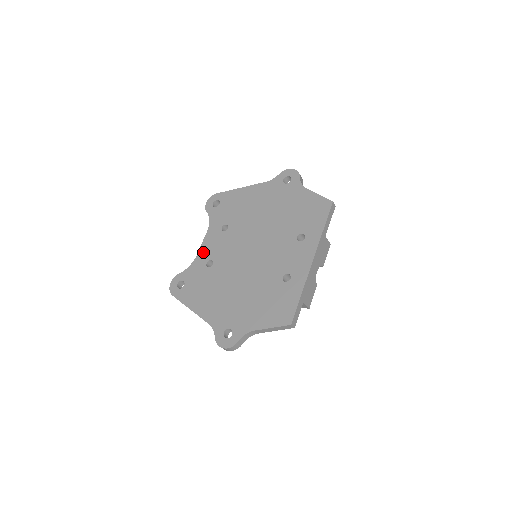
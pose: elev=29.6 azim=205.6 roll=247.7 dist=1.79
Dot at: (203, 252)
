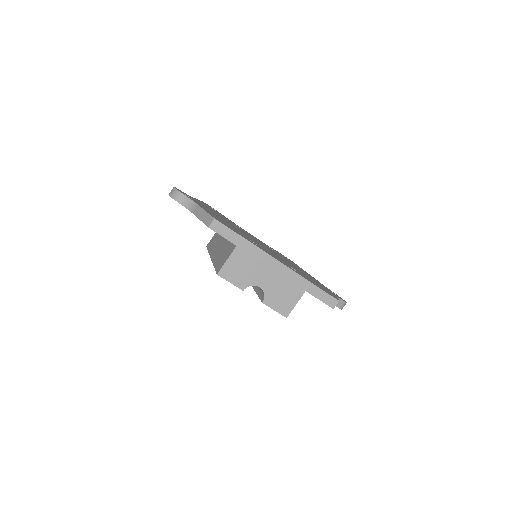
Dot at: occluded
